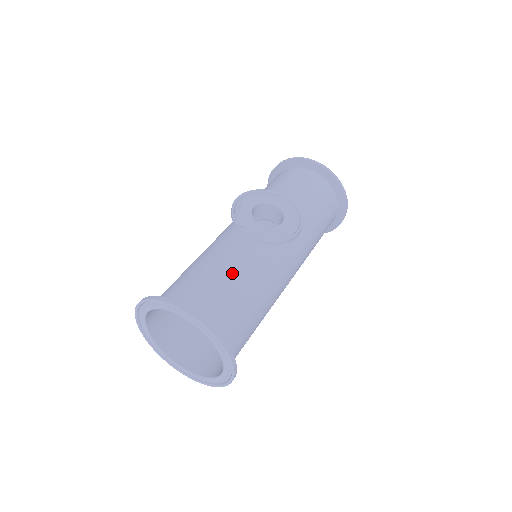
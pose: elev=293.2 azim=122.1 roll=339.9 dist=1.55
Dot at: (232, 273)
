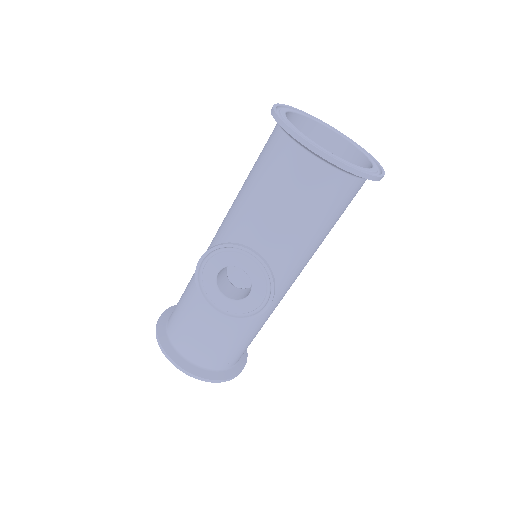
Dot at: (215, 326)
